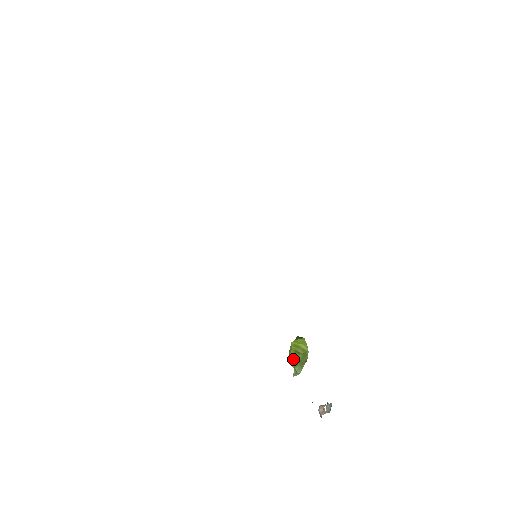
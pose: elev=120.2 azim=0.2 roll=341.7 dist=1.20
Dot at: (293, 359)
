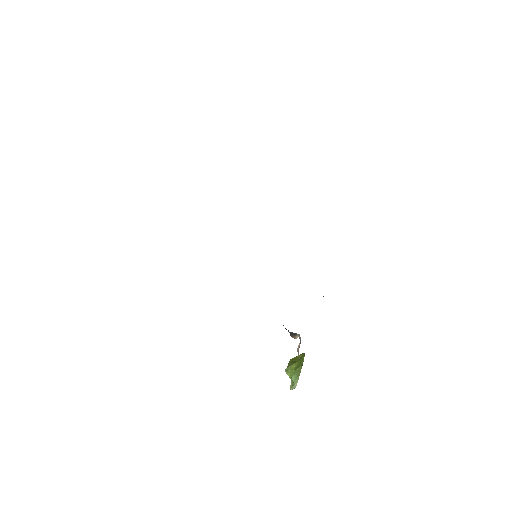
Dot at: (290, 367)
